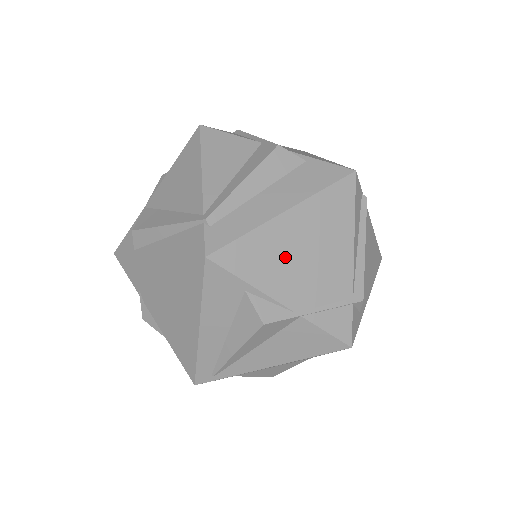
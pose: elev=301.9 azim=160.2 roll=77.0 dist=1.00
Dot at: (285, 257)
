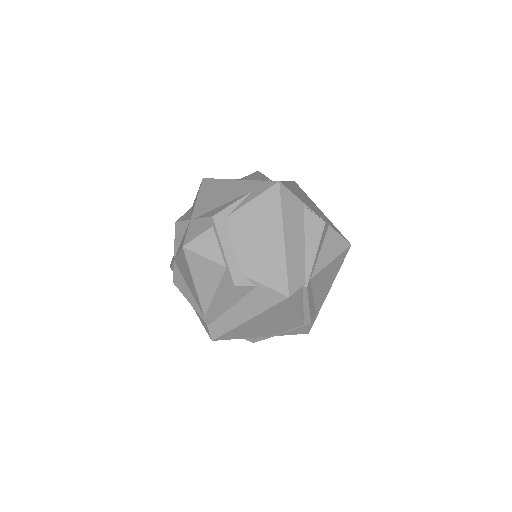
Dot at: (255, 329)
